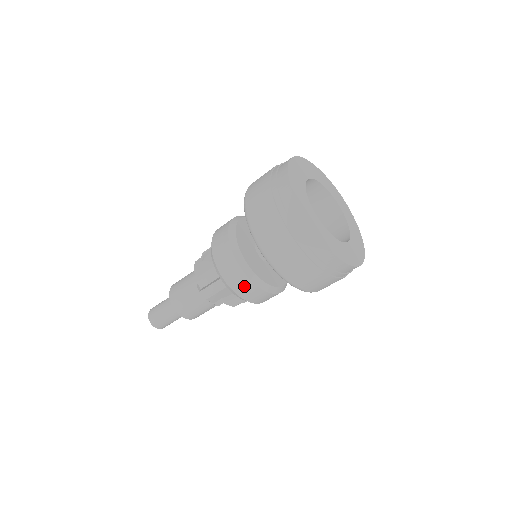
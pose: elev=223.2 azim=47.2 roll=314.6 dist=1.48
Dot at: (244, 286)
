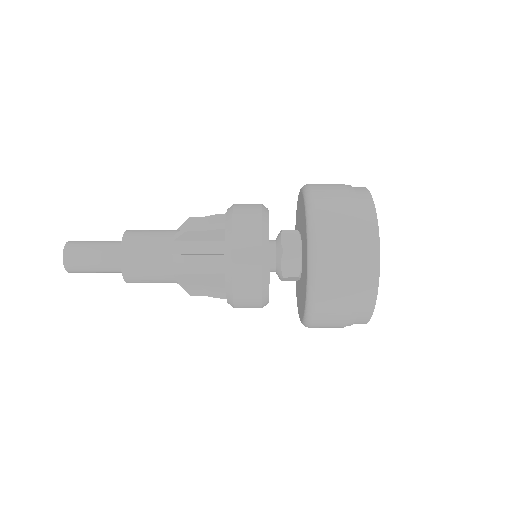
Dot at: occluded
